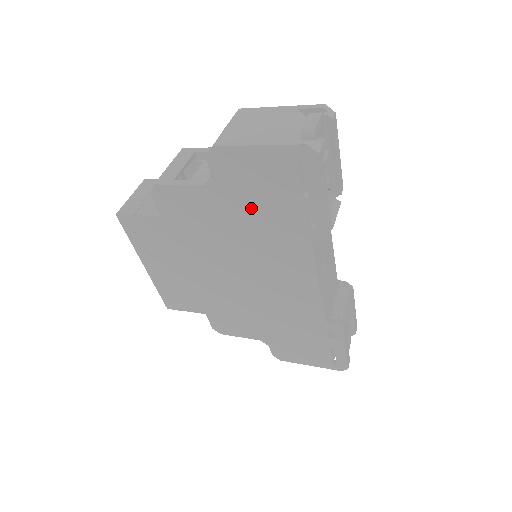
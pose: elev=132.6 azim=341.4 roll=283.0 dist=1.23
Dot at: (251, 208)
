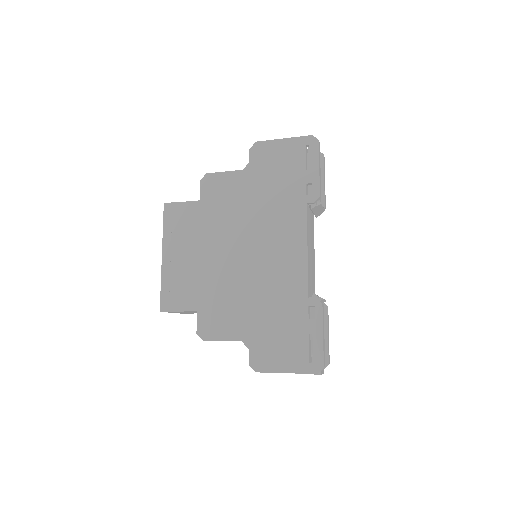
Dot at: (269, 184)
